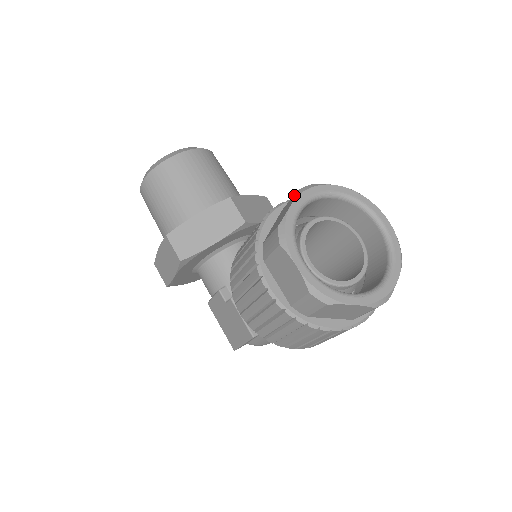
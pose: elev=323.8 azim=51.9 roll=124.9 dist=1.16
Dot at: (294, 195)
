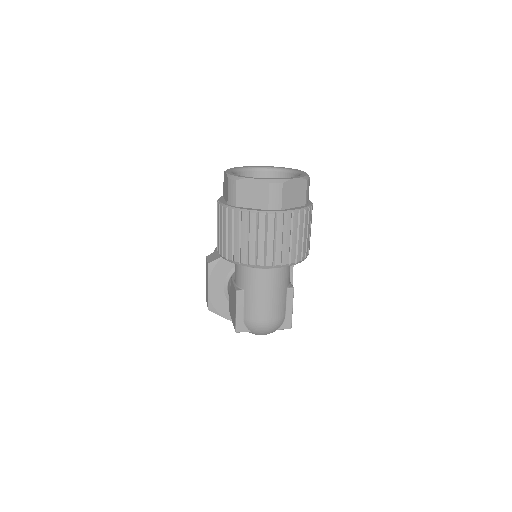
Dot at: occluded
